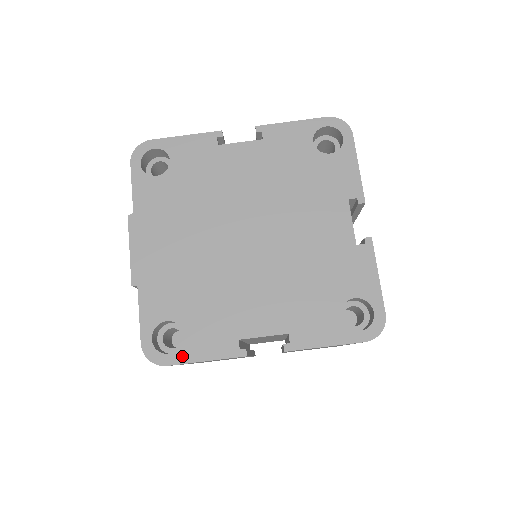
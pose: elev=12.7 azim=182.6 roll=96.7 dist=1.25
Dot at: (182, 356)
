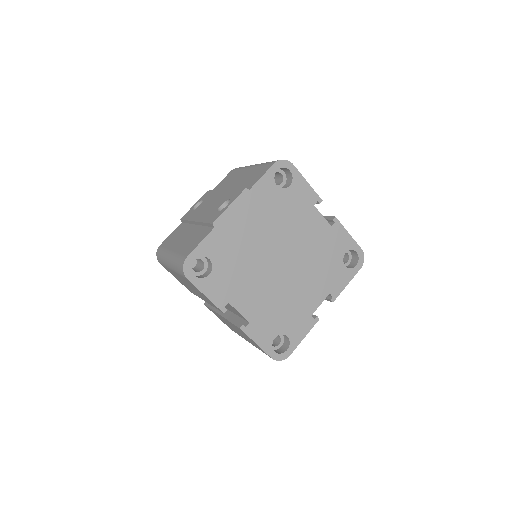
Dot at: (199, 283)
